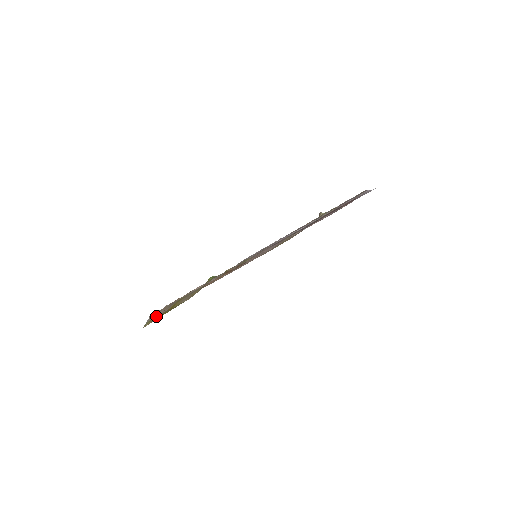
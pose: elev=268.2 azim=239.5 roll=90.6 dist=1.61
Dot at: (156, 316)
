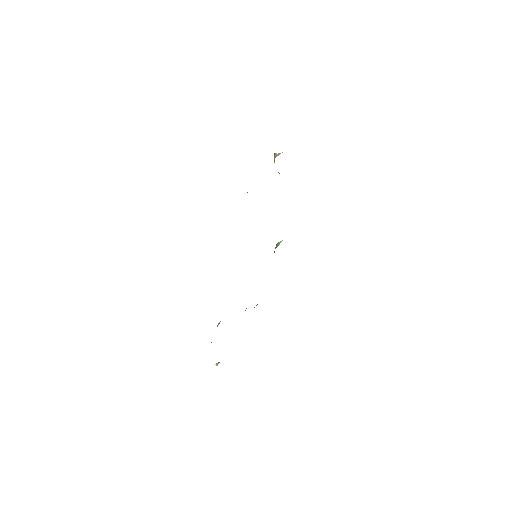
Dot at: occluded
